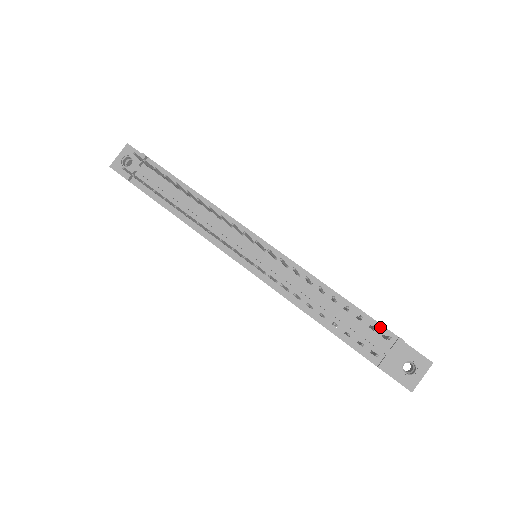
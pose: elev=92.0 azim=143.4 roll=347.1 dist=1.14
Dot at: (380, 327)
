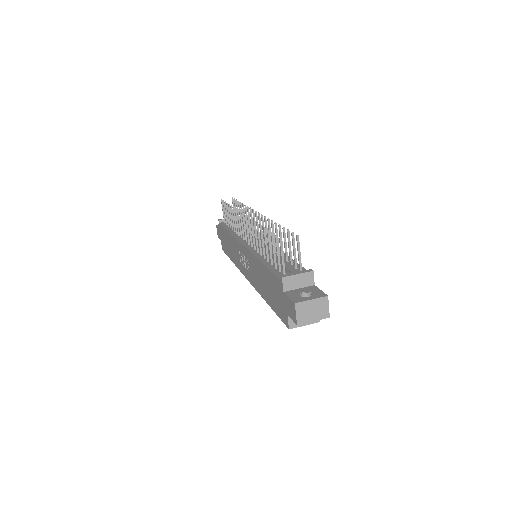
Dot at: (302, 269)
